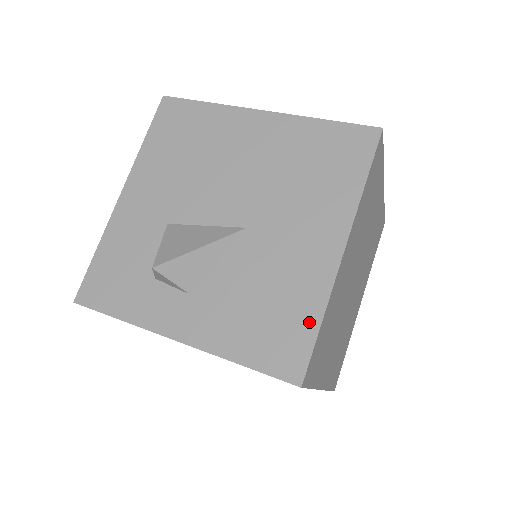
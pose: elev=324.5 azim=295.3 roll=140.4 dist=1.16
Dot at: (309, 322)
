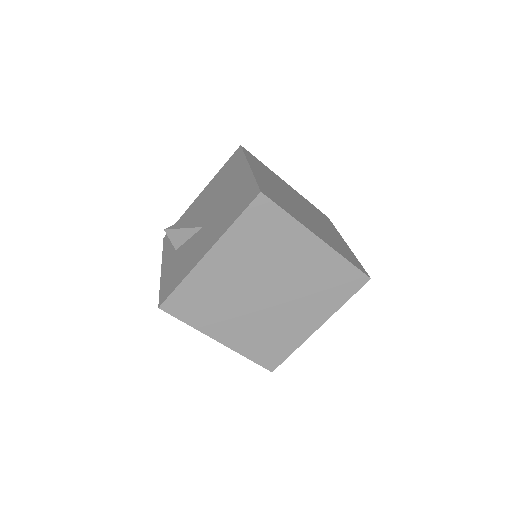
Dot at: (179, 281)
